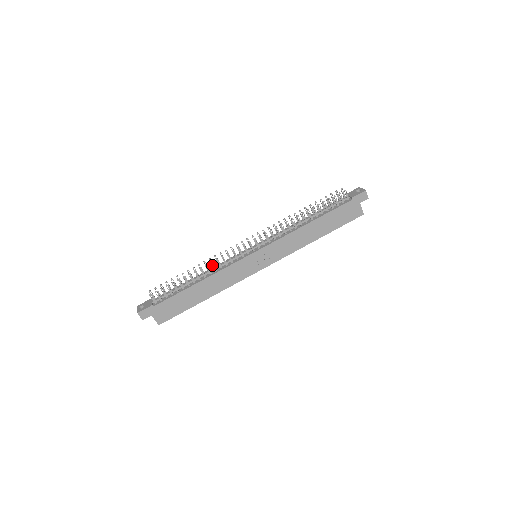
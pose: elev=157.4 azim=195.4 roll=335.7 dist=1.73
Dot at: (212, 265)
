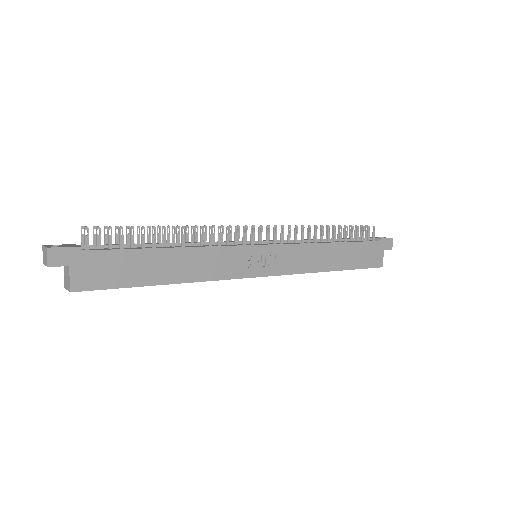
Dot at: occluded
